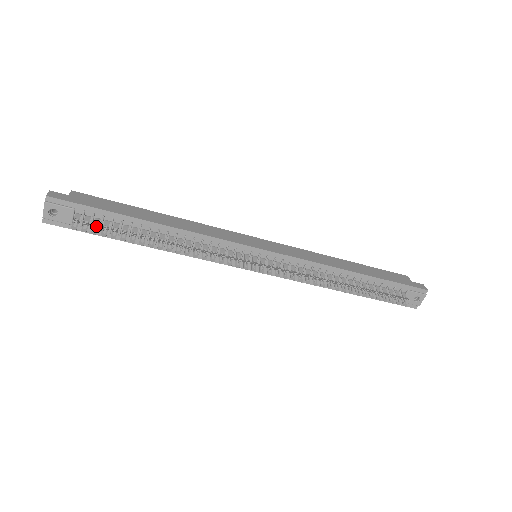
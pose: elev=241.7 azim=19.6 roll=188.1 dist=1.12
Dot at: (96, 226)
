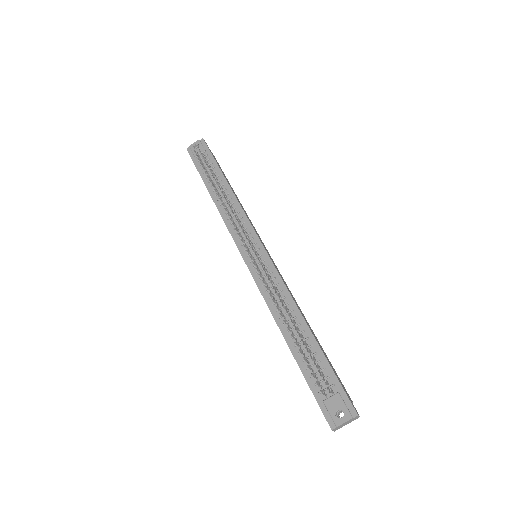
Dot at: occluded
